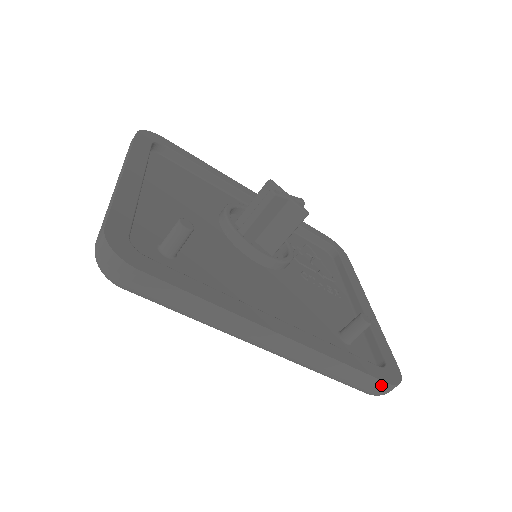
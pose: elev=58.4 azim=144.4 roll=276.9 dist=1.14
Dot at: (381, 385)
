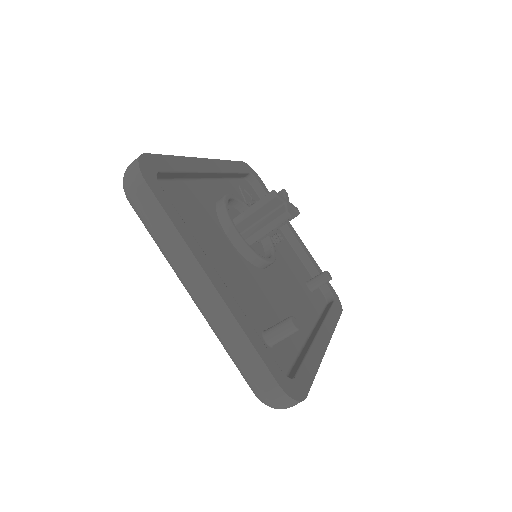
Dot at: occluded
